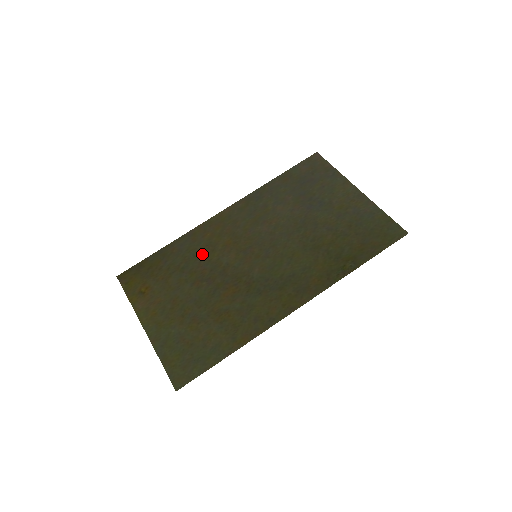
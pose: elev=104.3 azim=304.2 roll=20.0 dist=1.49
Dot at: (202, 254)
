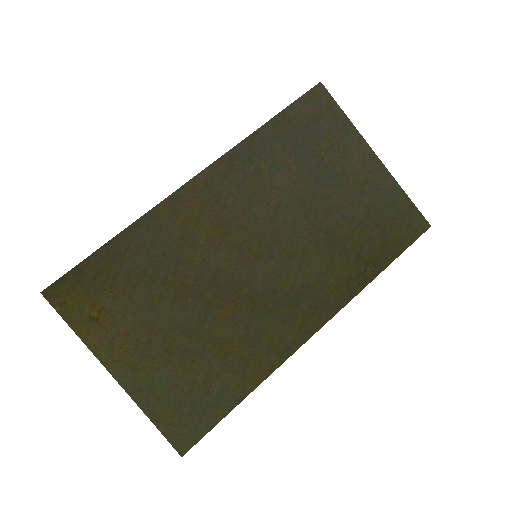
Dot at: (177, 252)
